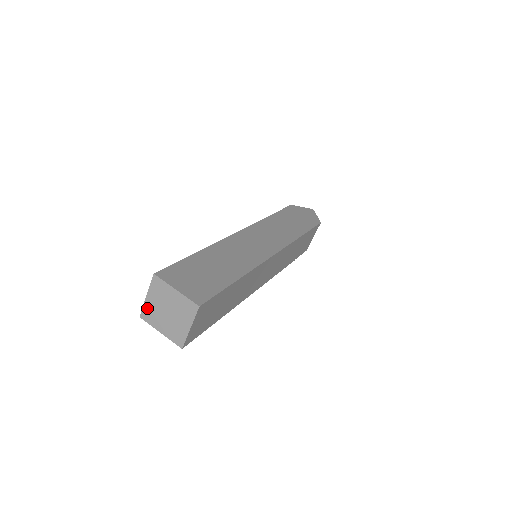
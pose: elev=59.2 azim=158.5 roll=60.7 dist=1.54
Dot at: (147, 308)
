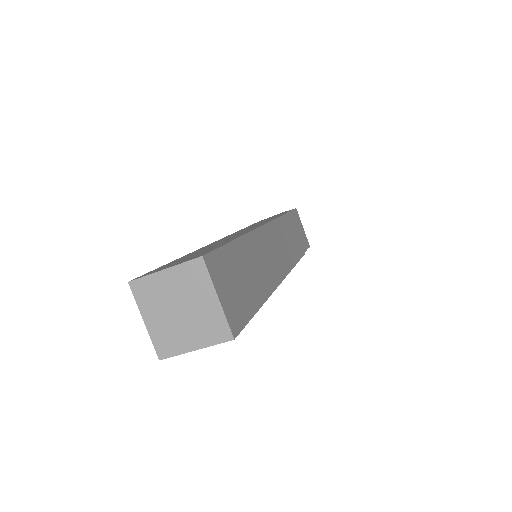
Dot at: (157, 337)
